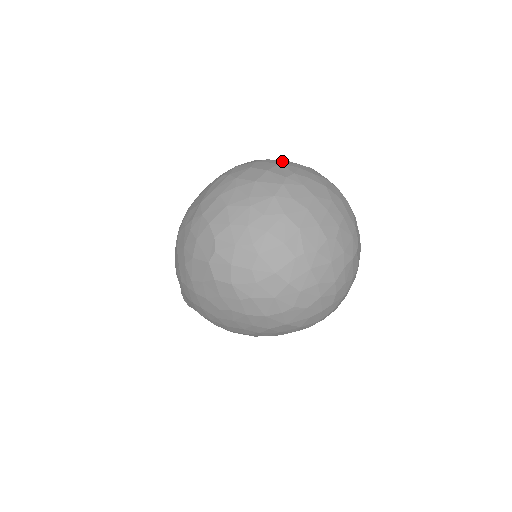
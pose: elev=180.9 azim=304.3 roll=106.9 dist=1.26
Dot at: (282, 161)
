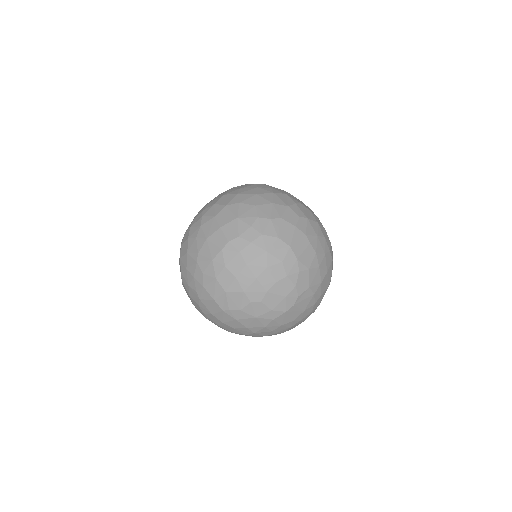
Dot at: (246, 209)
